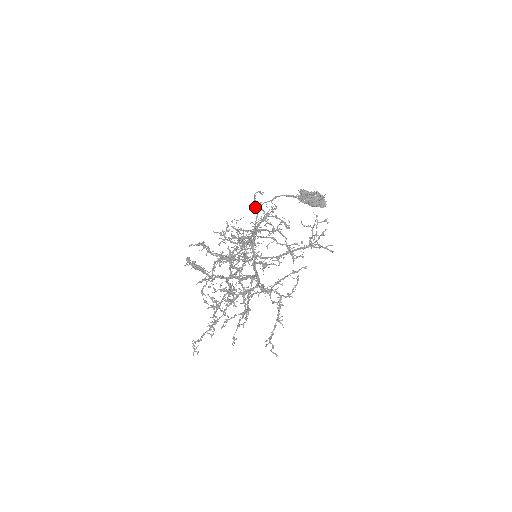
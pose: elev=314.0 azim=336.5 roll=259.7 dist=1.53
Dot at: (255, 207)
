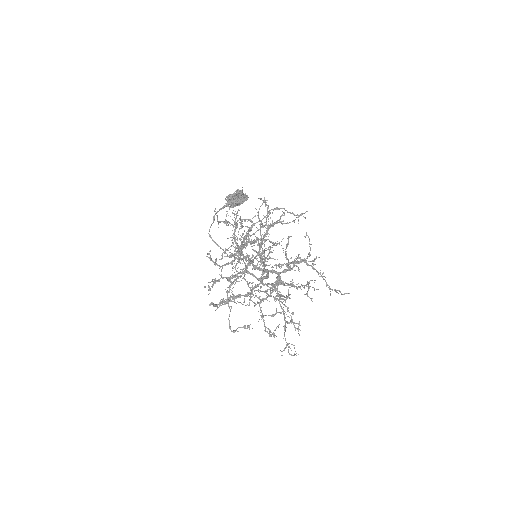
Dot at: (224, 222)
